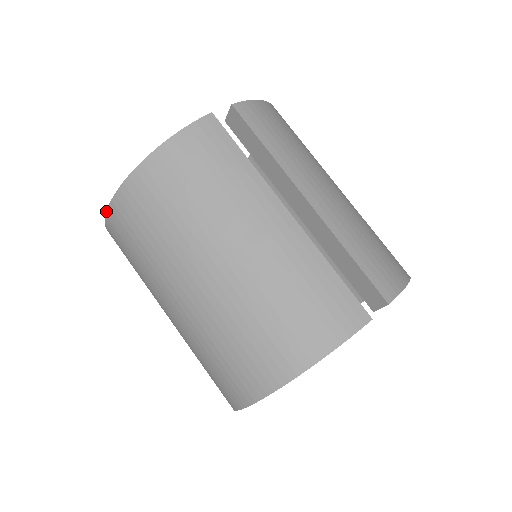
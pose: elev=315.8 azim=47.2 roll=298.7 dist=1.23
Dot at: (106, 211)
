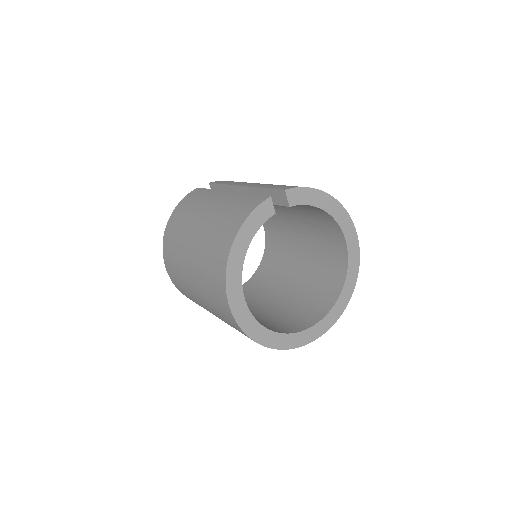
Dot at: (164, 263)
